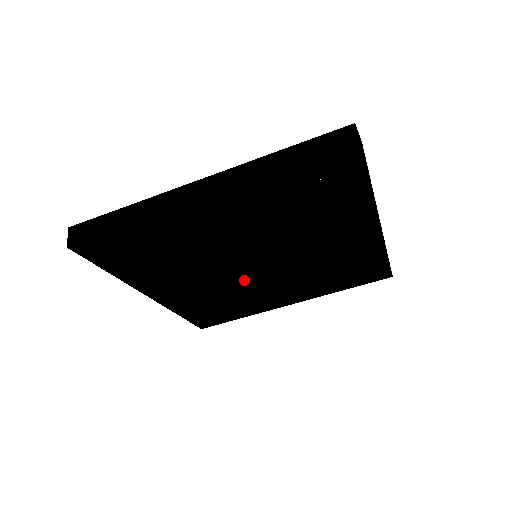
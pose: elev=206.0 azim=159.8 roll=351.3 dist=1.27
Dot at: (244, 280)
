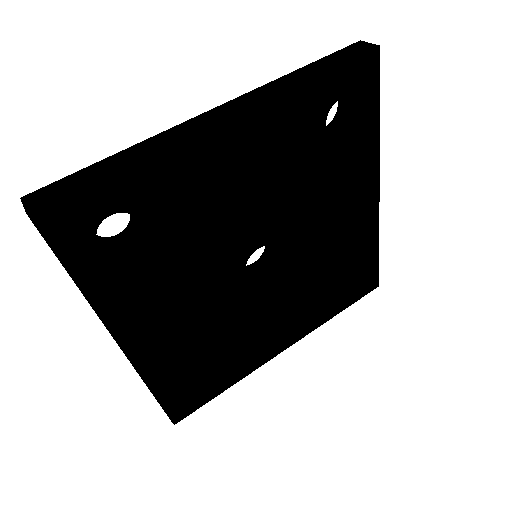
Dot at: (243, 298)
